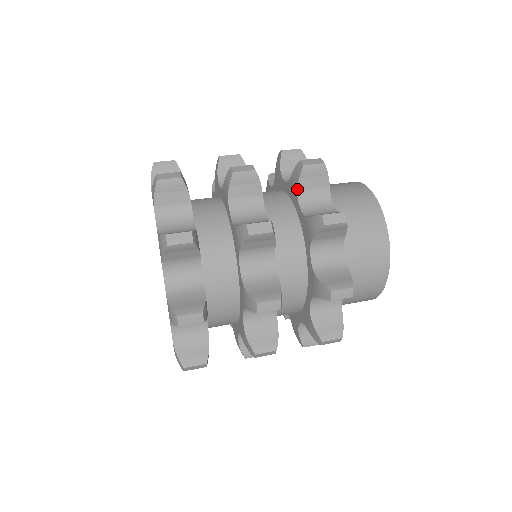
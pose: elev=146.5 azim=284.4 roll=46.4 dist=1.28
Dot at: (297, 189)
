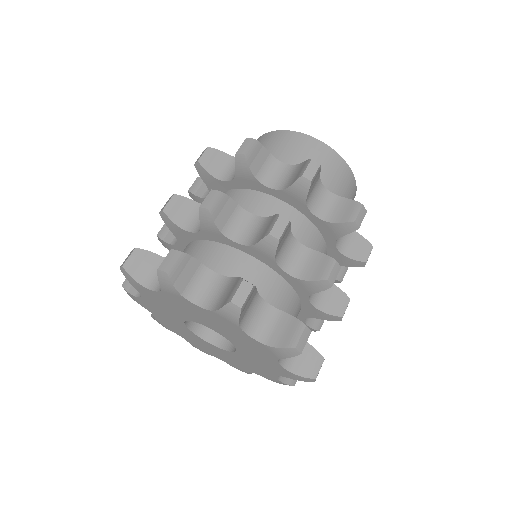
Dot at: occluded
